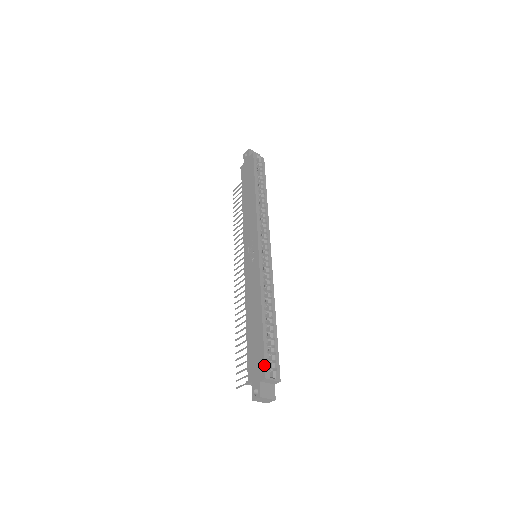
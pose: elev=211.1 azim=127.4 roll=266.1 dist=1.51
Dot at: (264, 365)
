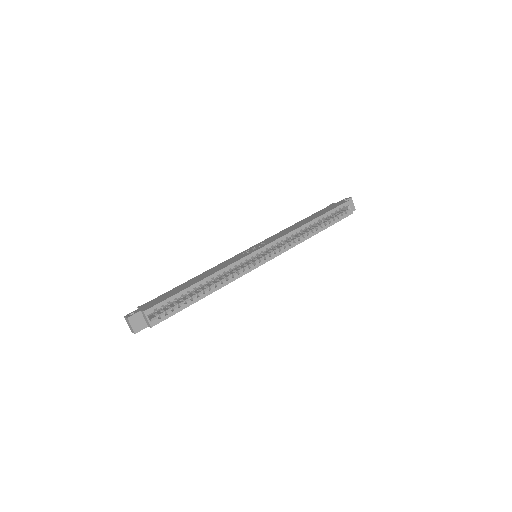
Dot at: (155, 305)
